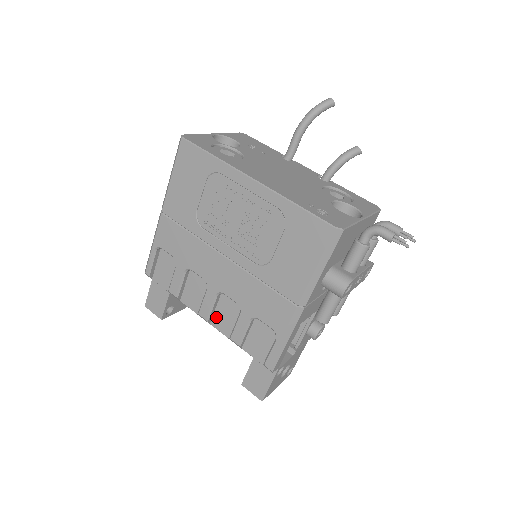
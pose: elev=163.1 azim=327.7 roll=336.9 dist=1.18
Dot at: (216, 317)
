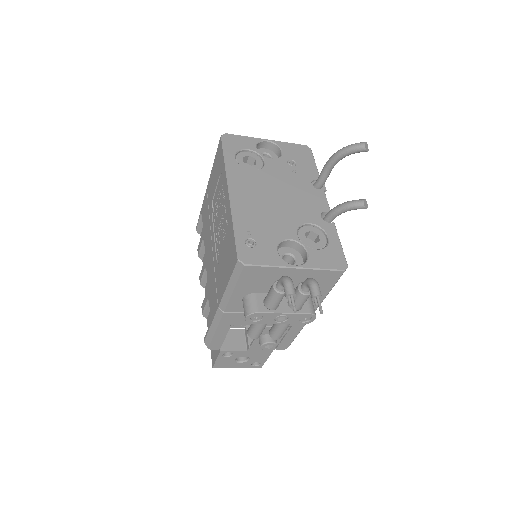
Dot at: occluded
